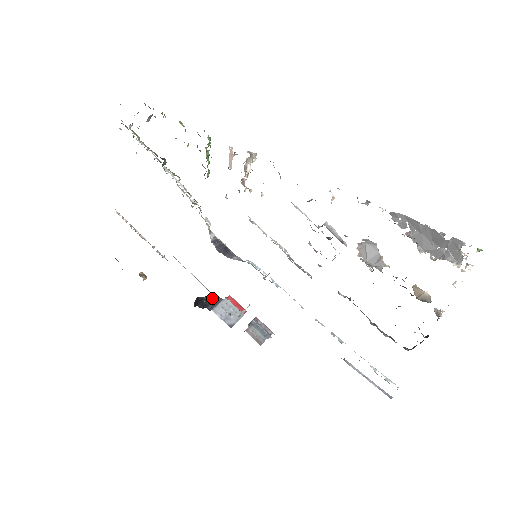
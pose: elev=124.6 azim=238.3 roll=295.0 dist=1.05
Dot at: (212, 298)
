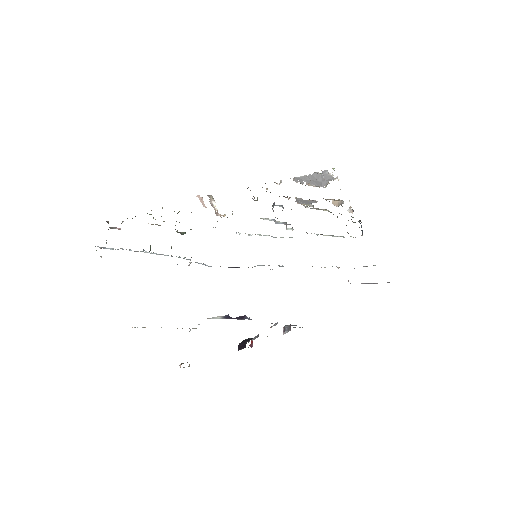
Dot at: occluded
